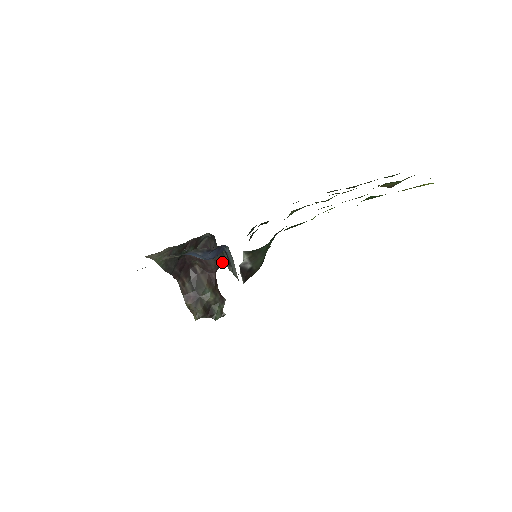
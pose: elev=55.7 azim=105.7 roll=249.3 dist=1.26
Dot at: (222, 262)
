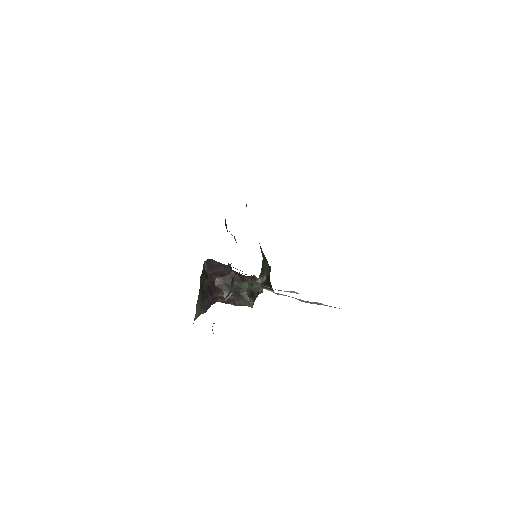
Dot at: occluded
